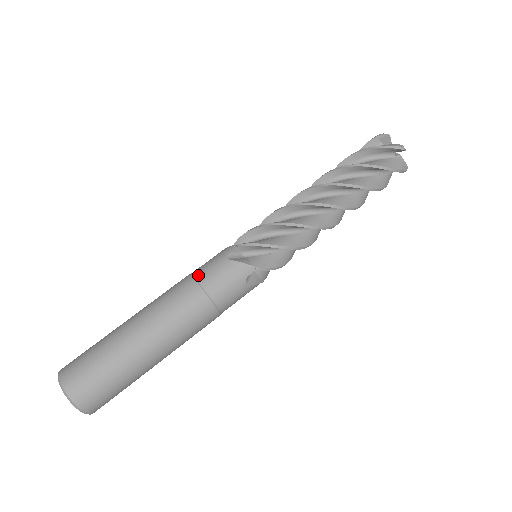
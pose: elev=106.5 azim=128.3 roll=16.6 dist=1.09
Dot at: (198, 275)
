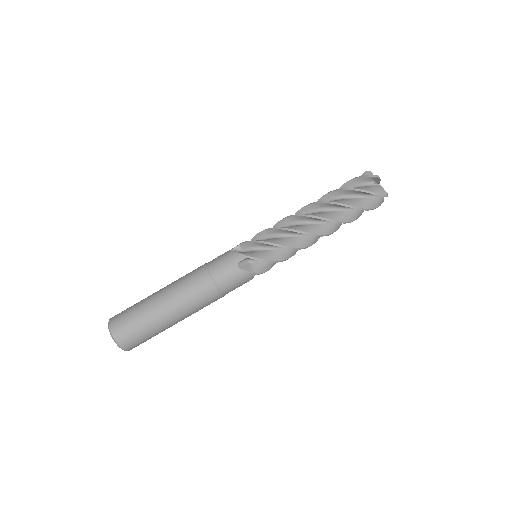
Dot at: (214, 275)
